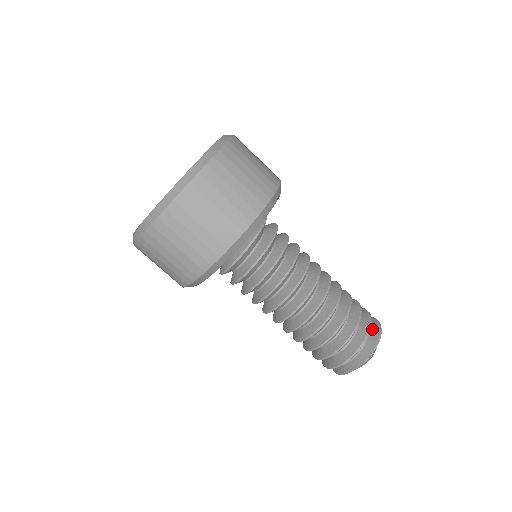
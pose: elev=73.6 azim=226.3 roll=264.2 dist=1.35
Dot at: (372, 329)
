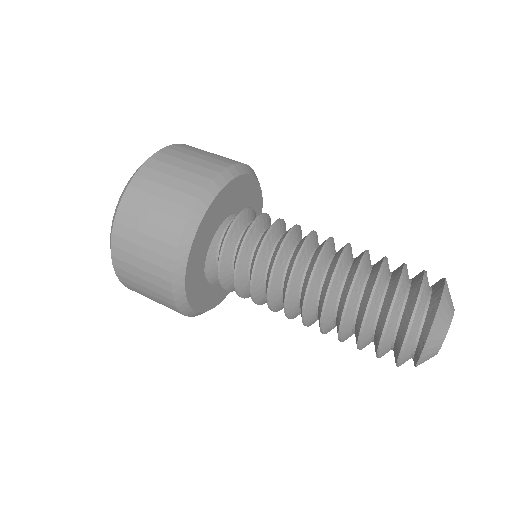
Dot at: occluded
